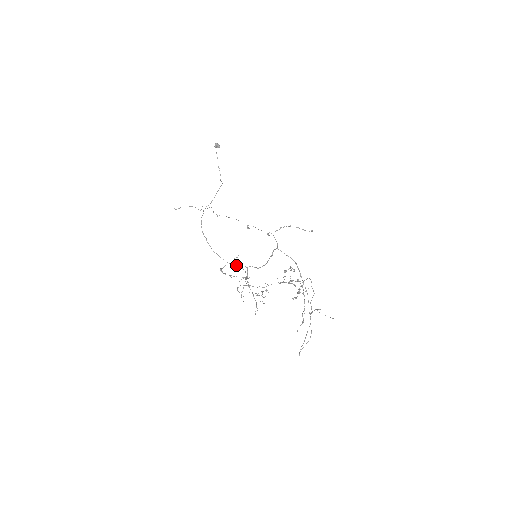
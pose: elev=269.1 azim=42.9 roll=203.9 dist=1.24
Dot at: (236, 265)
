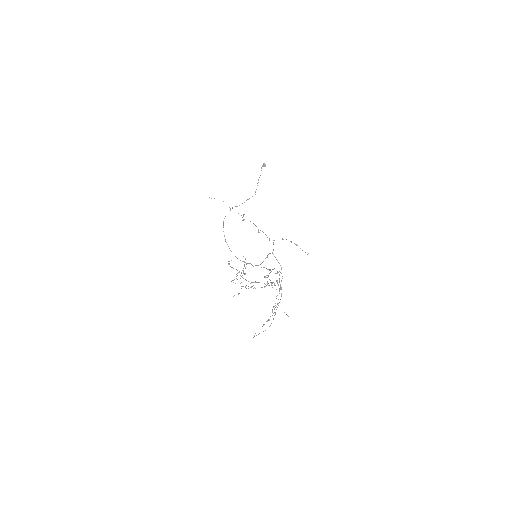
Dot at: occluded
